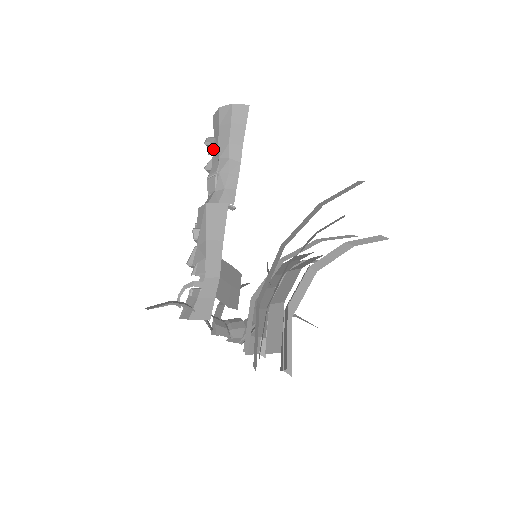
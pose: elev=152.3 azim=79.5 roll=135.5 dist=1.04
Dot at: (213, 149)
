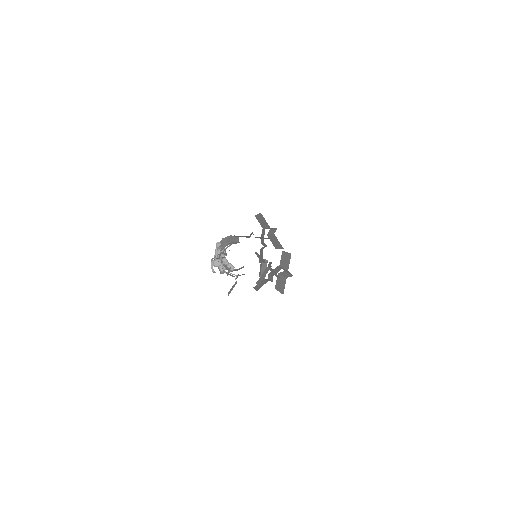
Dot at: occluded
